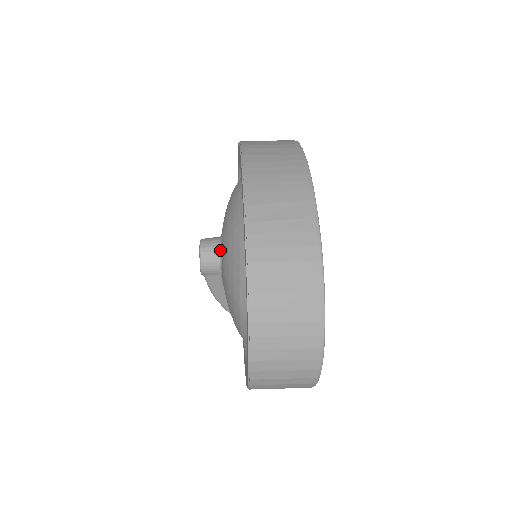
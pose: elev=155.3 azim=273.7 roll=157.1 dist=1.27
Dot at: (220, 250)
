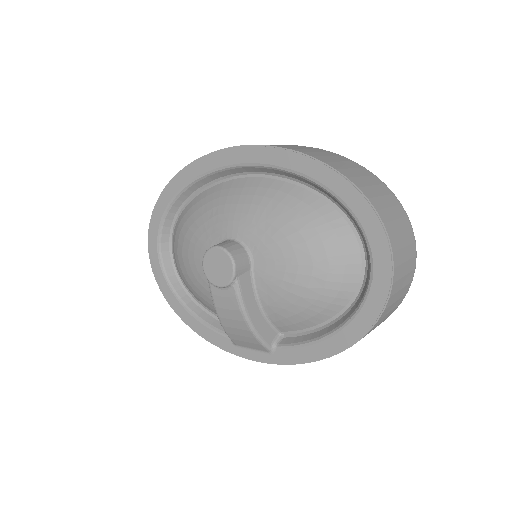
Dot at: (239, 242)
